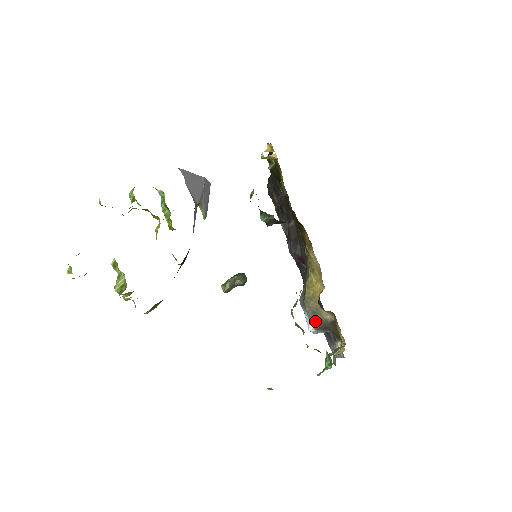
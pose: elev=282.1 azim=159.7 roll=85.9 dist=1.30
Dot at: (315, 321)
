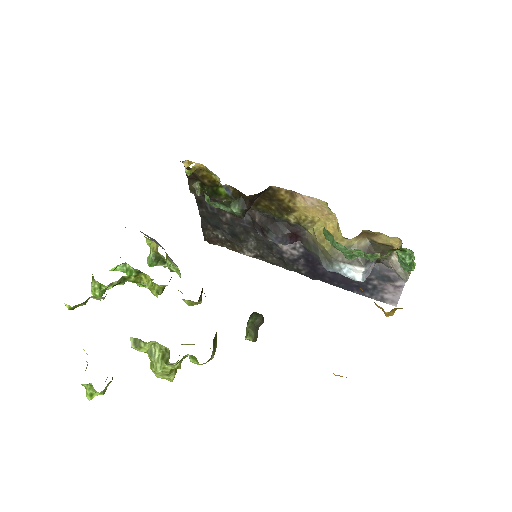
Dot at: (356, 259)
